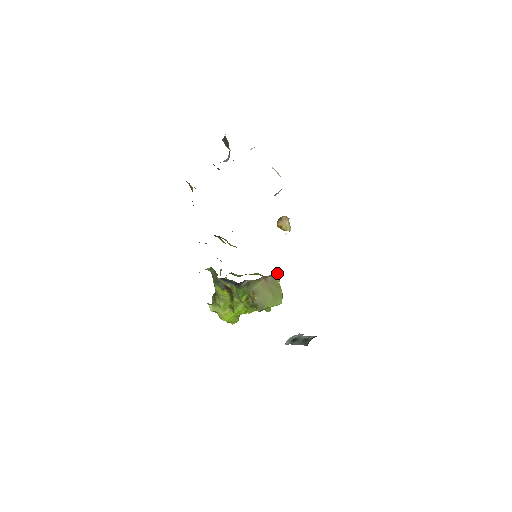
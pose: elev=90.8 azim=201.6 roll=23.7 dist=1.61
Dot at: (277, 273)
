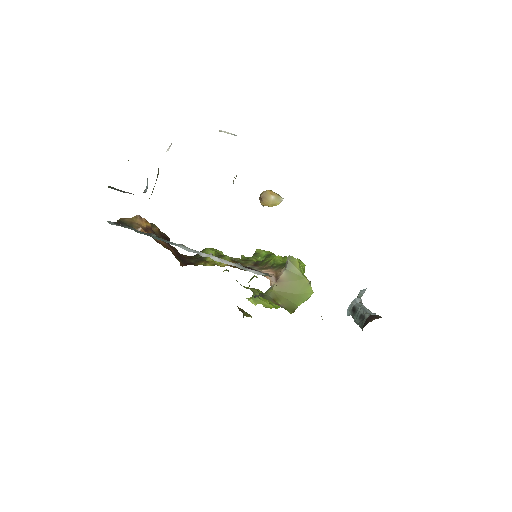
Dot at: (291, 260)
